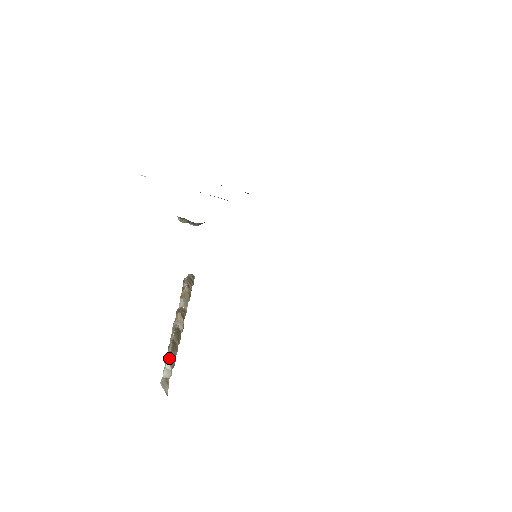
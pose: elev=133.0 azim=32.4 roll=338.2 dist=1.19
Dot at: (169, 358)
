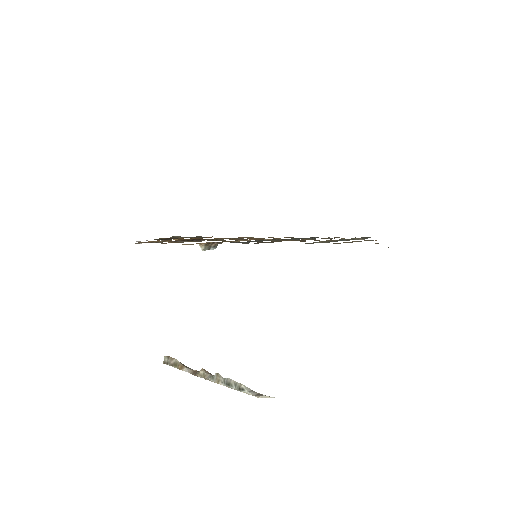
Dot at: (242, 384)
